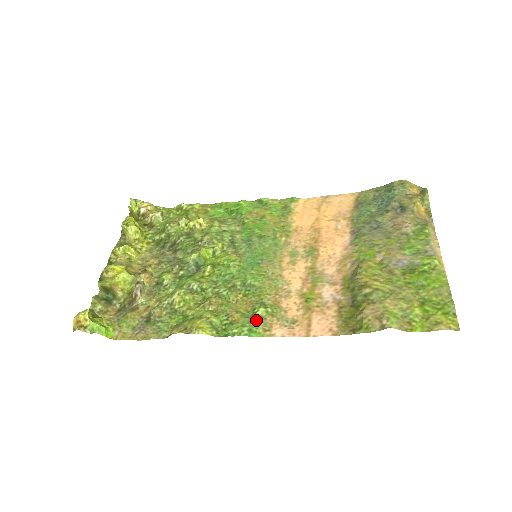
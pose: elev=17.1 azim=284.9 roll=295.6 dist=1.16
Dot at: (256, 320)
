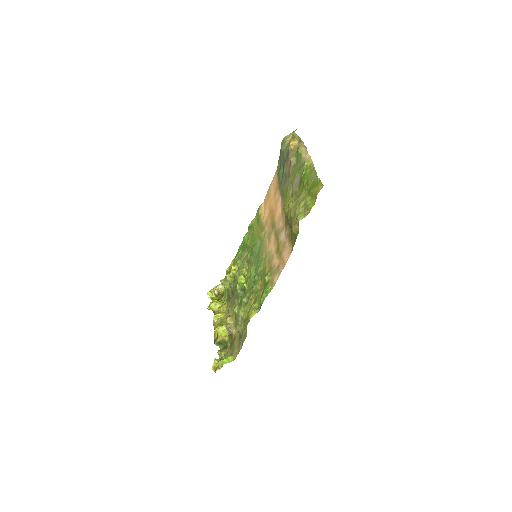
Dot at: (267, 285)
